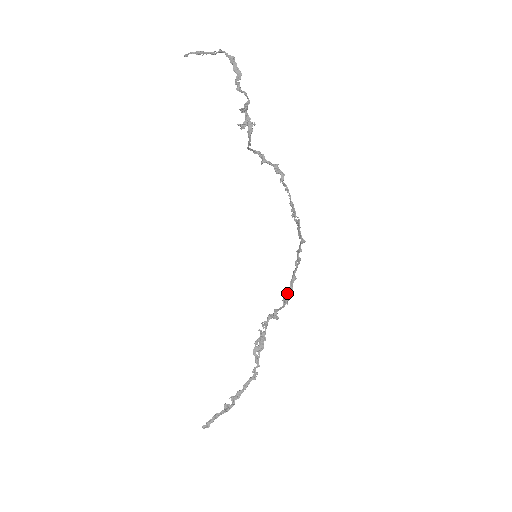
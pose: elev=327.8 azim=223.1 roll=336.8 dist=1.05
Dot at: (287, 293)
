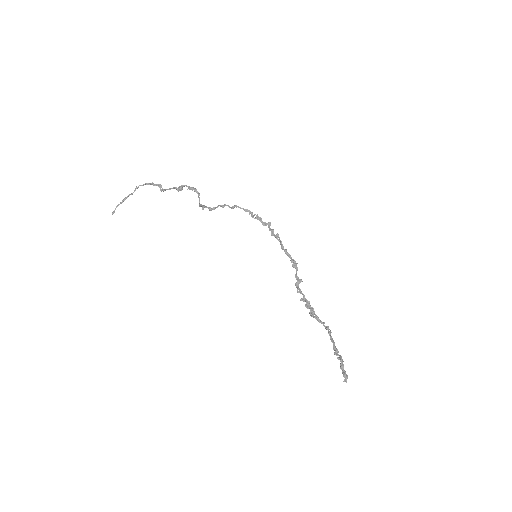
Dot at: (290, 260)
